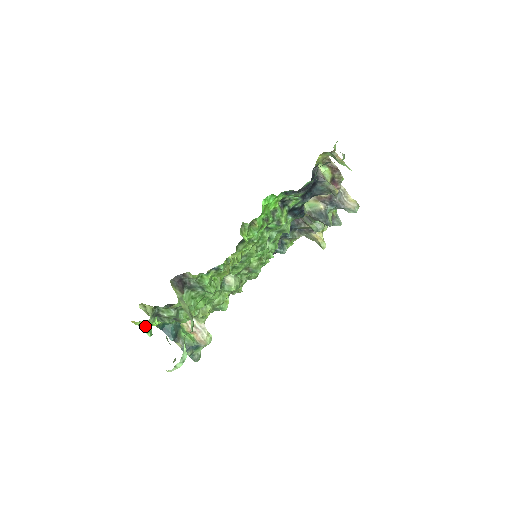
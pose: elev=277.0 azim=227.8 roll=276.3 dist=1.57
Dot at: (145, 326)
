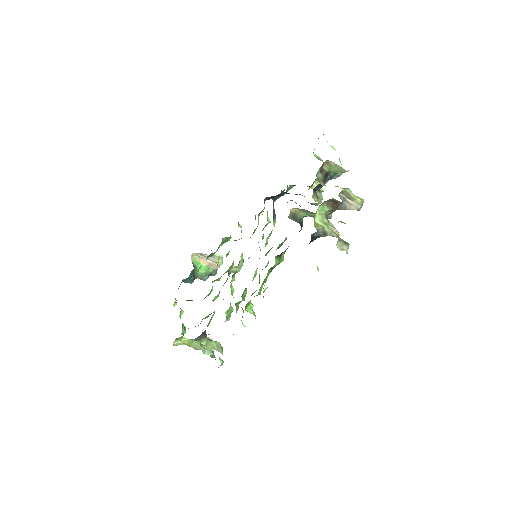
Dot at: occluded
